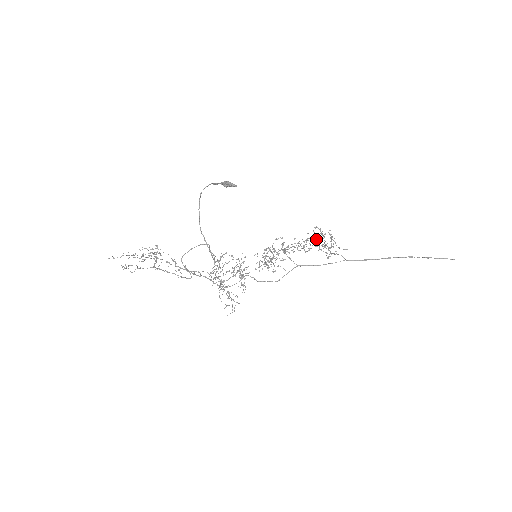
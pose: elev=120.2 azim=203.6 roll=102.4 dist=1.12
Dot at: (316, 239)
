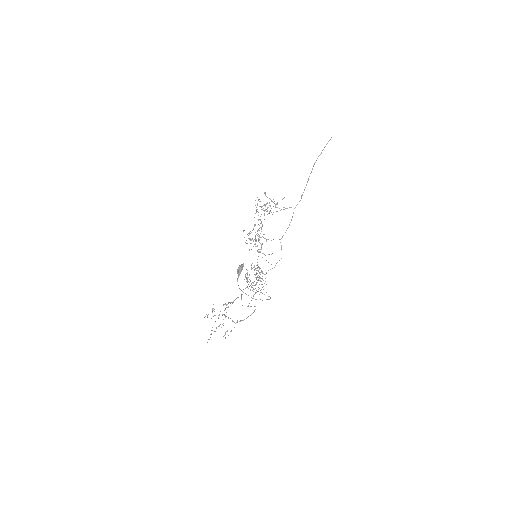
Dot at: occluded
